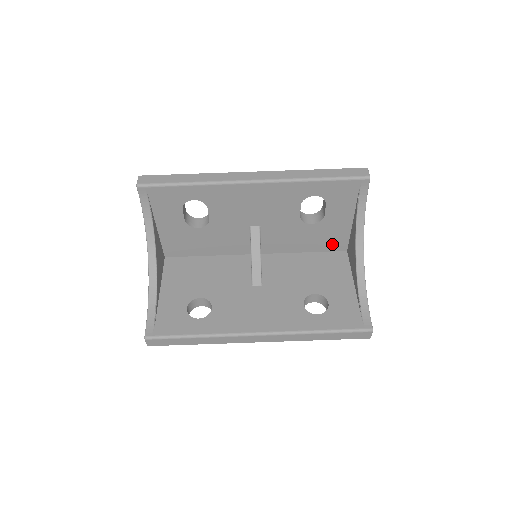
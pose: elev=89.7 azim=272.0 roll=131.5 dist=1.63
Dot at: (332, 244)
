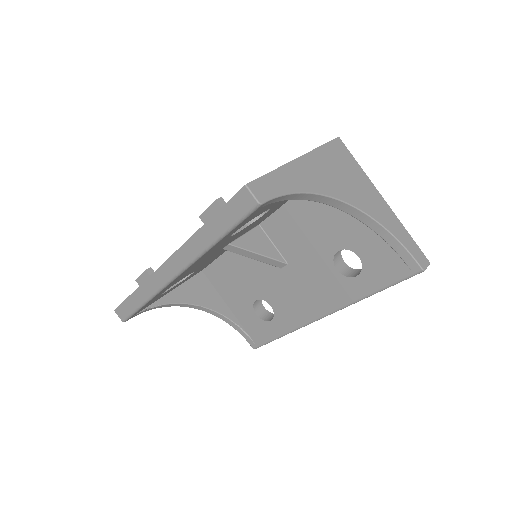
Dot at: occluded
